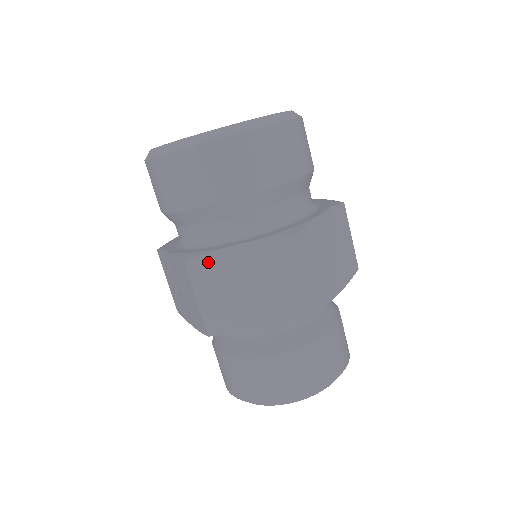
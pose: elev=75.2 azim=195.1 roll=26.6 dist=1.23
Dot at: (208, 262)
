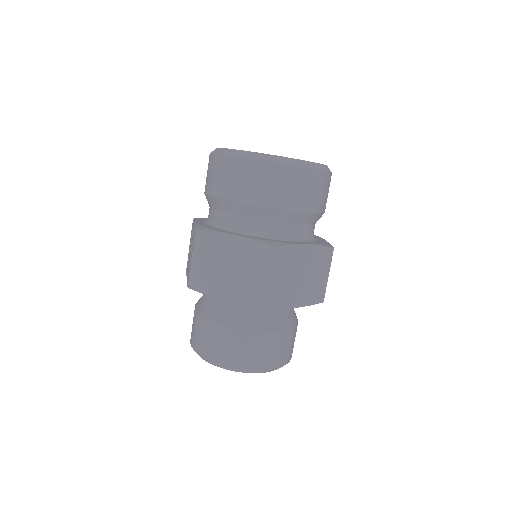
Dot at: (210, 237)
